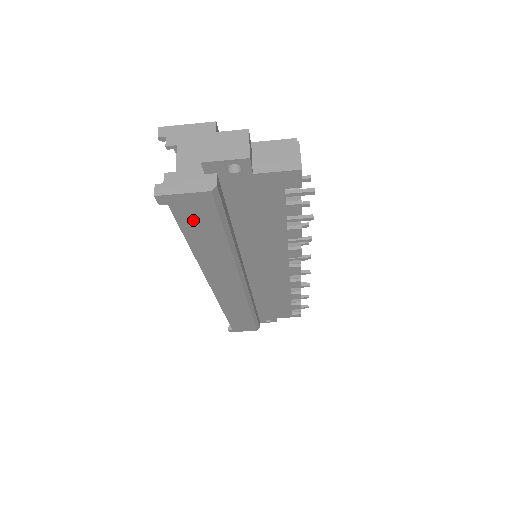
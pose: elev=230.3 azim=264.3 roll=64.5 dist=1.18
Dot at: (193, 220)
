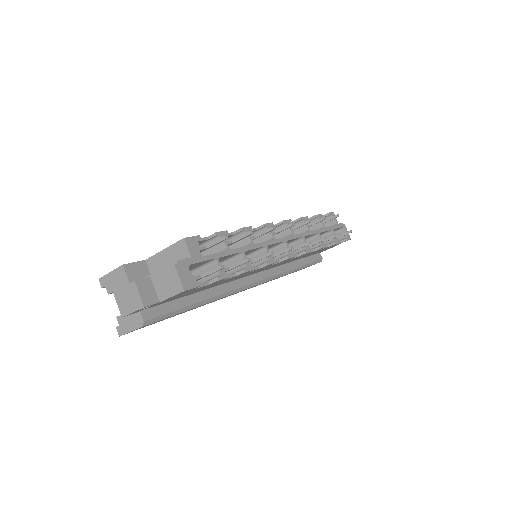
Dot at: (159, 321)
